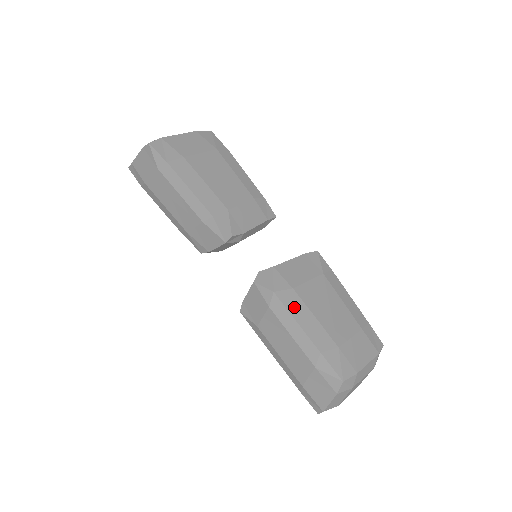
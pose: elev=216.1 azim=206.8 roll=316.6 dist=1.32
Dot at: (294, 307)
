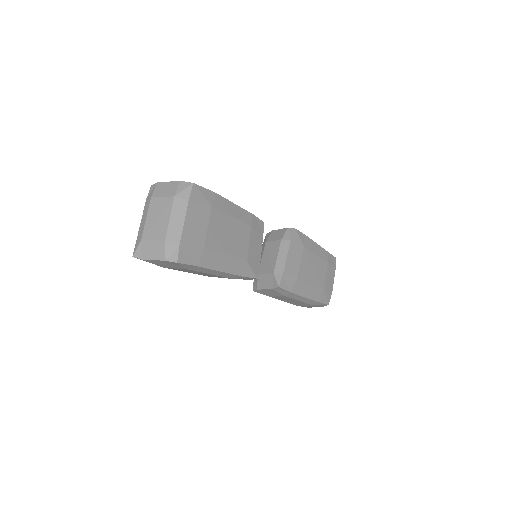
Dot at: (301, 290)
